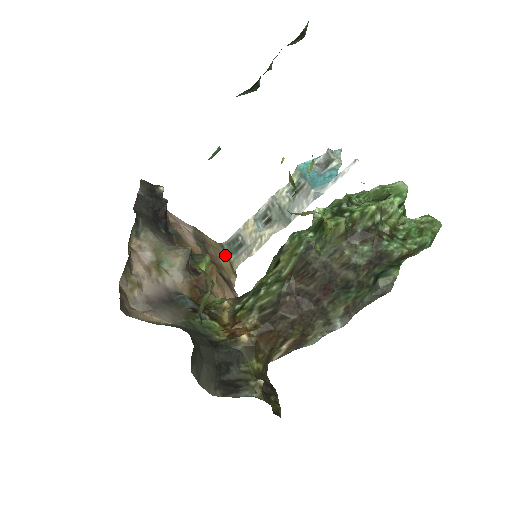
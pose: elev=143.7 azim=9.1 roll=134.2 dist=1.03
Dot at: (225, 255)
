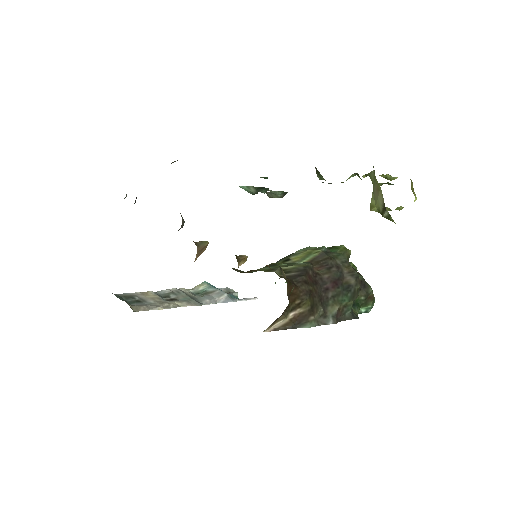
Dot at: occluded
